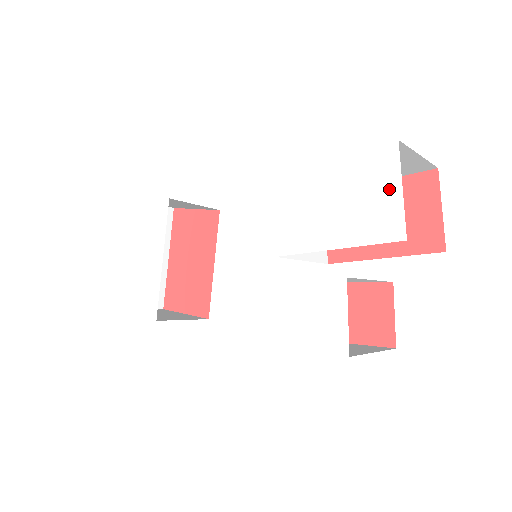
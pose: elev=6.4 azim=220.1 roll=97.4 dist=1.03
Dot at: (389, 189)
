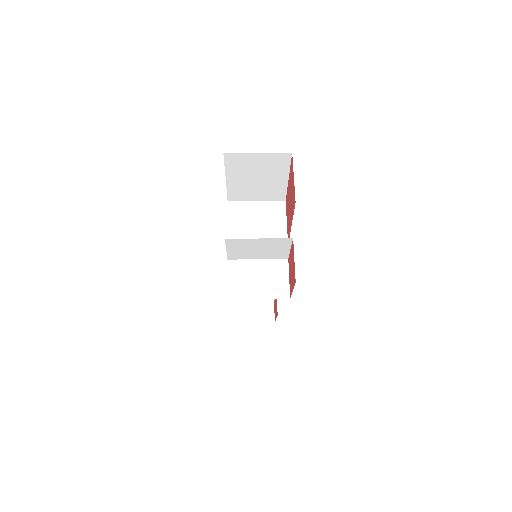
Dot at: occluded
